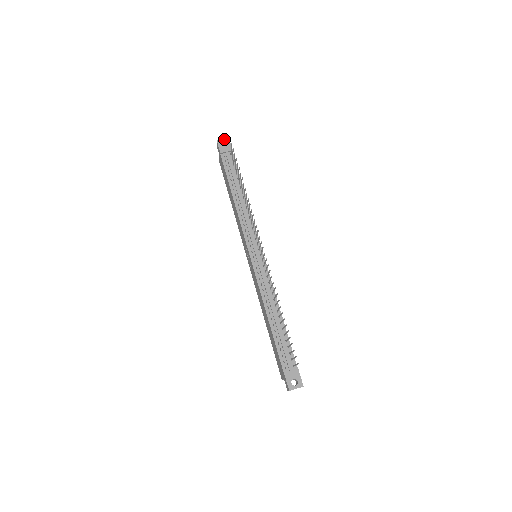
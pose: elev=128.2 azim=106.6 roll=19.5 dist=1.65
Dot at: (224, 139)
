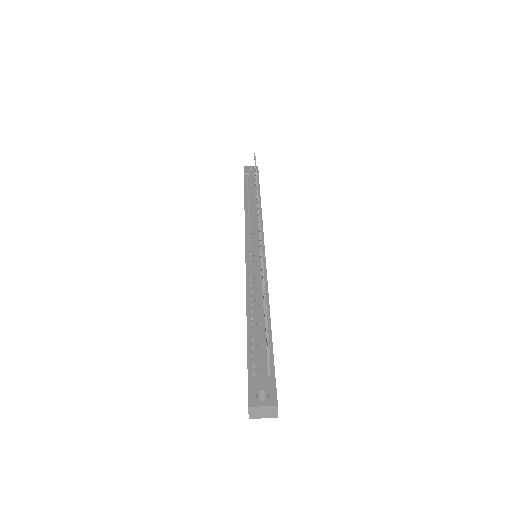
Dot at: (252, 166)
